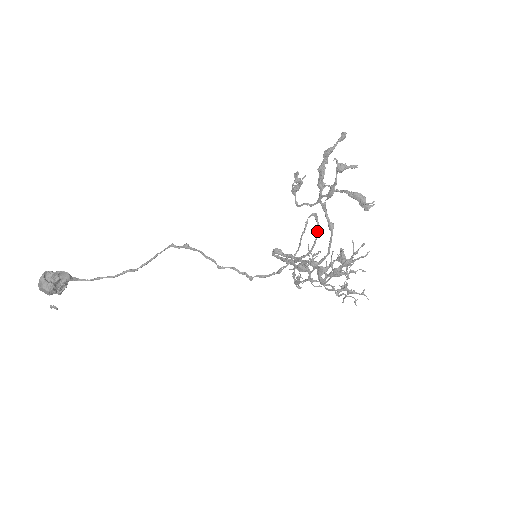
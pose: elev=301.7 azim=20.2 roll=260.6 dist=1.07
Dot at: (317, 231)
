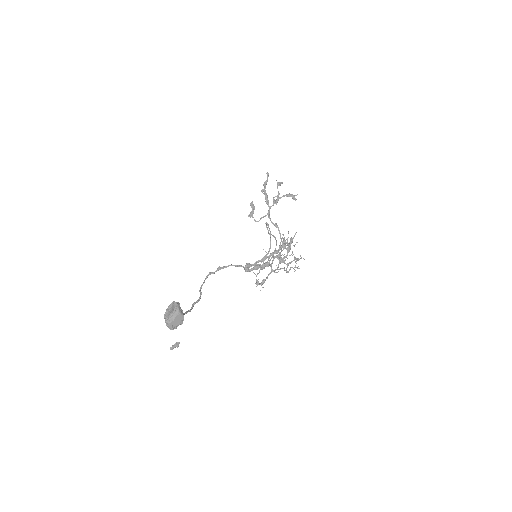
Dot at: occluded
